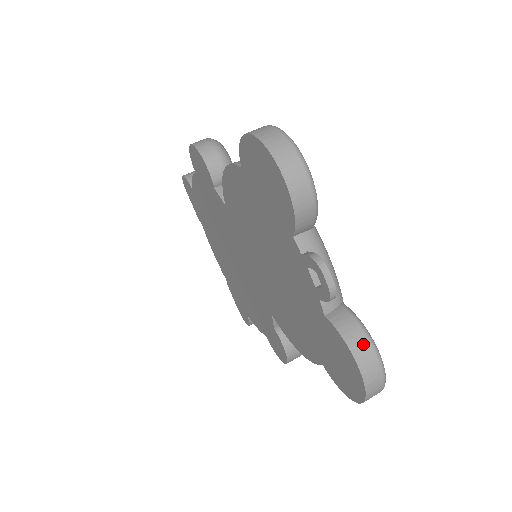
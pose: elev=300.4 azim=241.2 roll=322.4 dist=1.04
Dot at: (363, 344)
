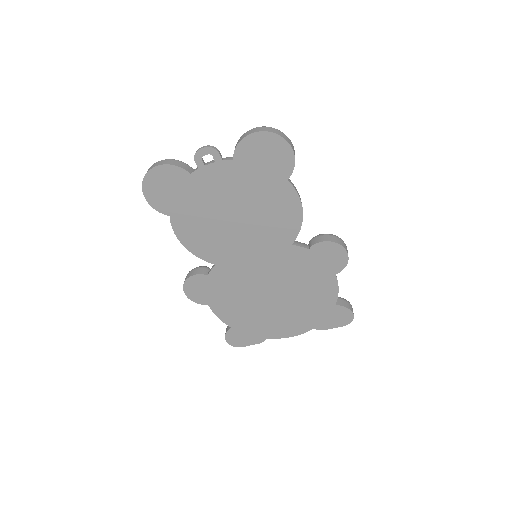
Dot at: (243, 135)
